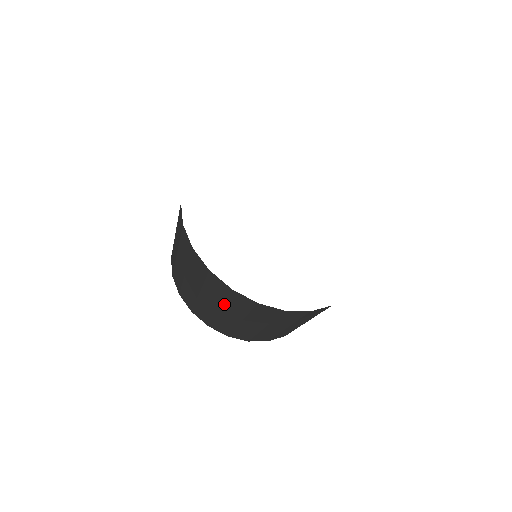
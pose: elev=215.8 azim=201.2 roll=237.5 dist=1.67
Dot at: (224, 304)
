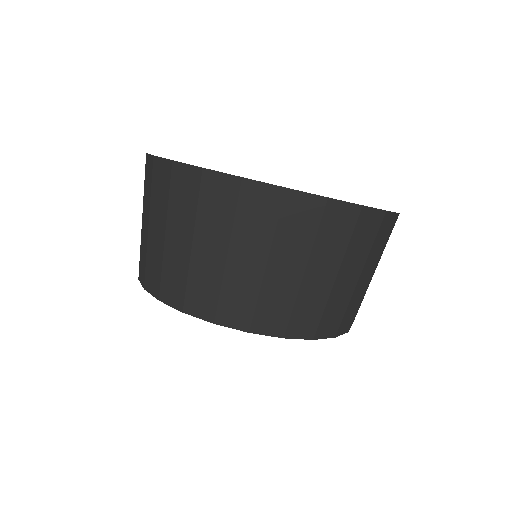
Dot at: (275, 241)
